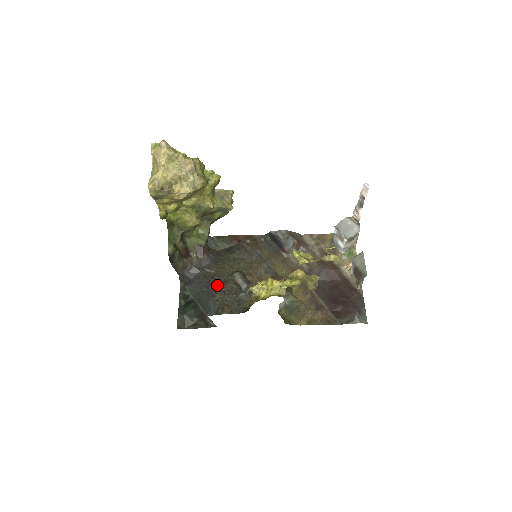
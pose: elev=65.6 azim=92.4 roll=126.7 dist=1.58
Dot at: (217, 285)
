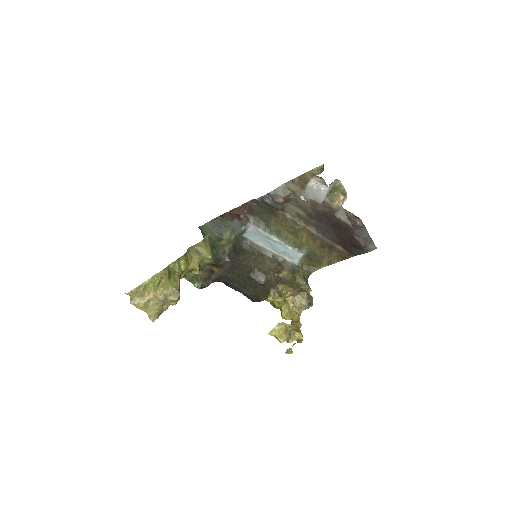
Dot at: (245, 282)
